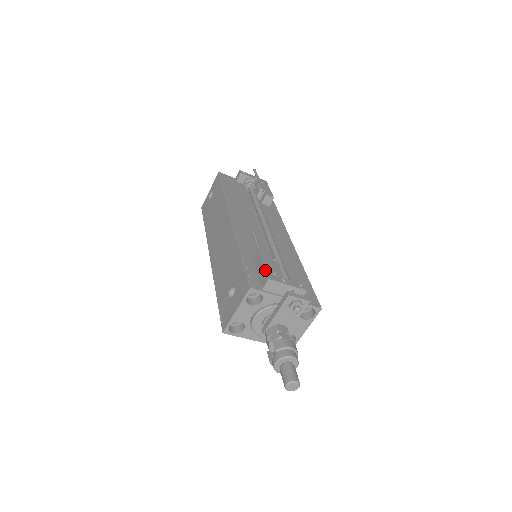
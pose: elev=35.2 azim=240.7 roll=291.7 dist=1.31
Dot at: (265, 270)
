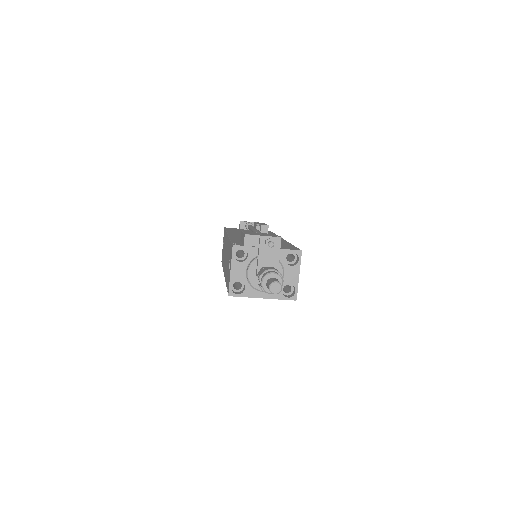
Dot at: (243, 233)
